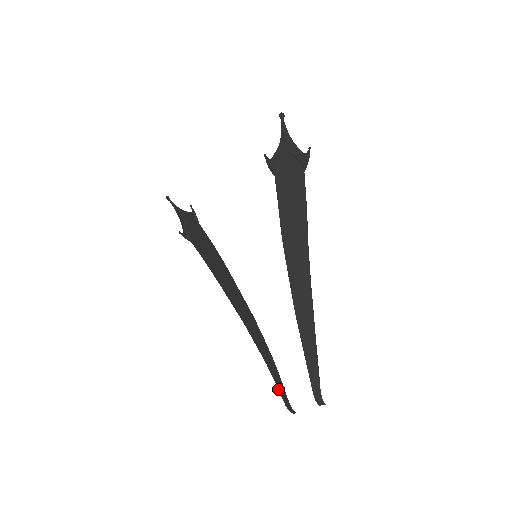
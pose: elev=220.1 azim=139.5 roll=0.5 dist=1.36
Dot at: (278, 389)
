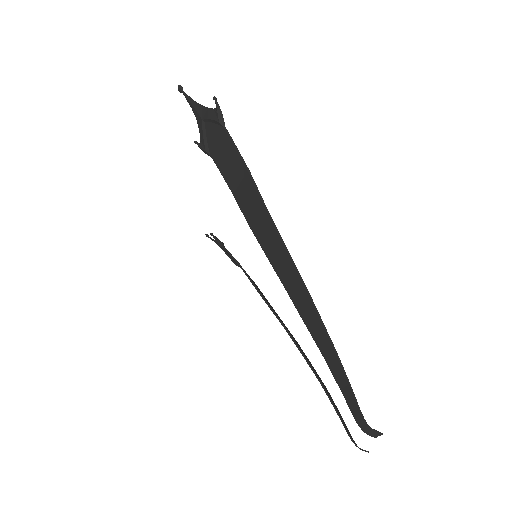
Dot at: (342, 420)
